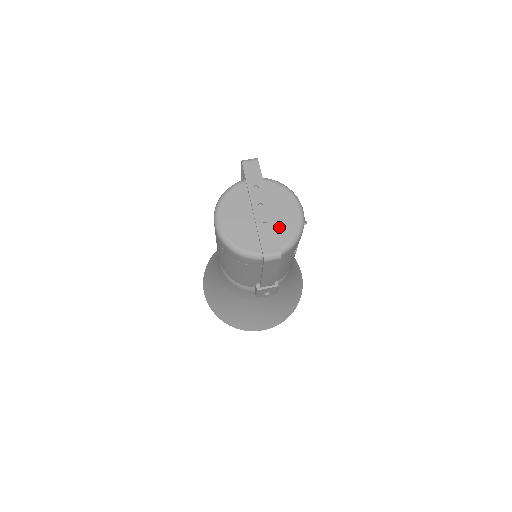
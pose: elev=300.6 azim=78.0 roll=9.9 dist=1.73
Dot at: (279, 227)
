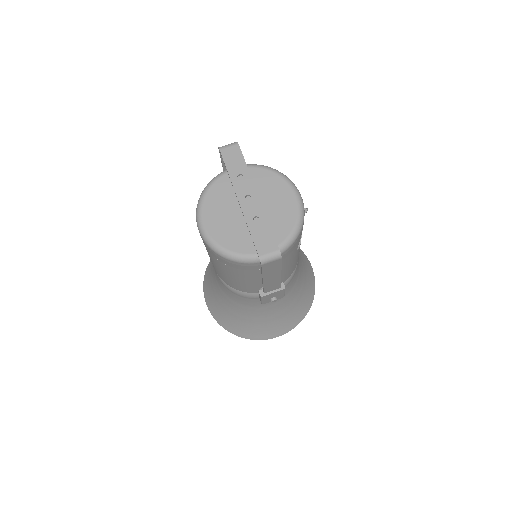
Dot at: (275, 220)
